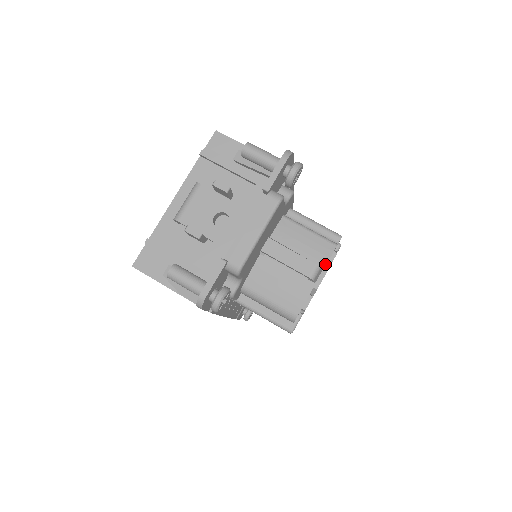
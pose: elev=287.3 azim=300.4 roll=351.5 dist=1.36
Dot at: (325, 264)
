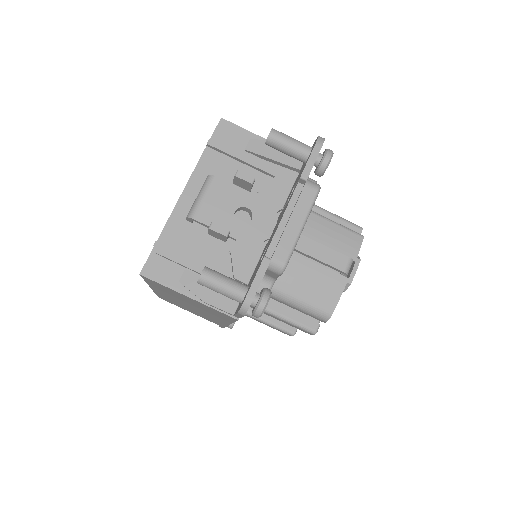
Dot at: (356, 257)
